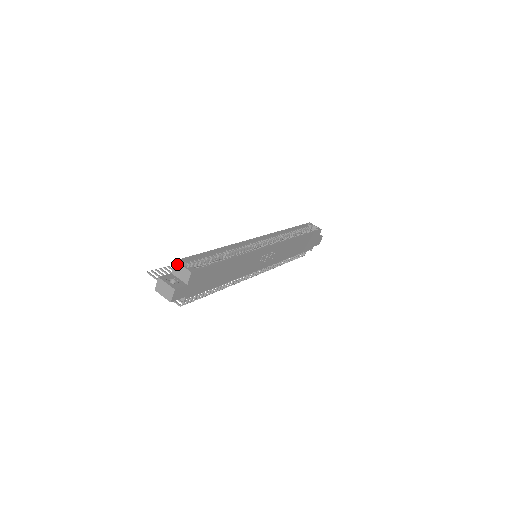
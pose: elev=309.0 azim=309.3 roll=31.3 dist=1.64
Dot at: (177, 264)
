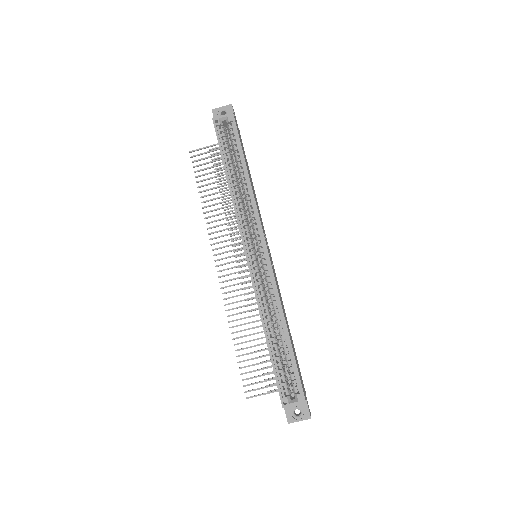
Dot at: occluded
